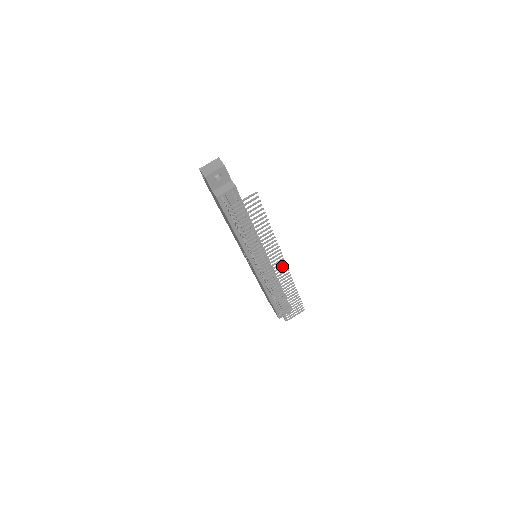
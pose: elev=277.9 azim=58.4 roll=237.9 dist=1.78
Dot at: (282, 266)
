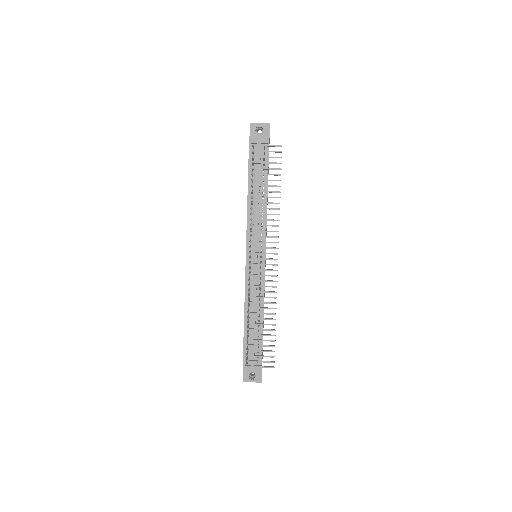
Dot at: (273, 264)
